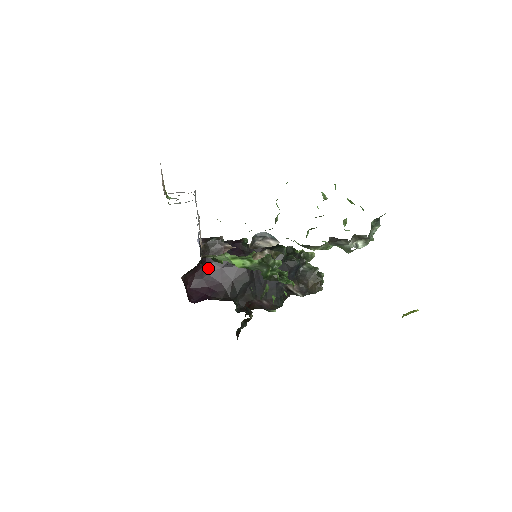
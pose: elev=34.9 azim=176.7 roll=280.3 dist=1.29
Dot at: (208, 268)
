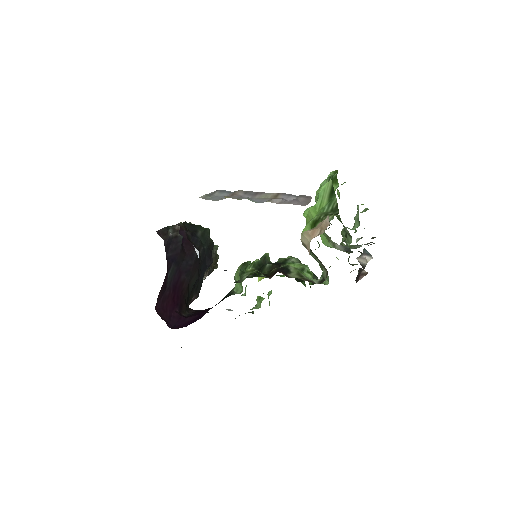
Dot at: (169, 273)
